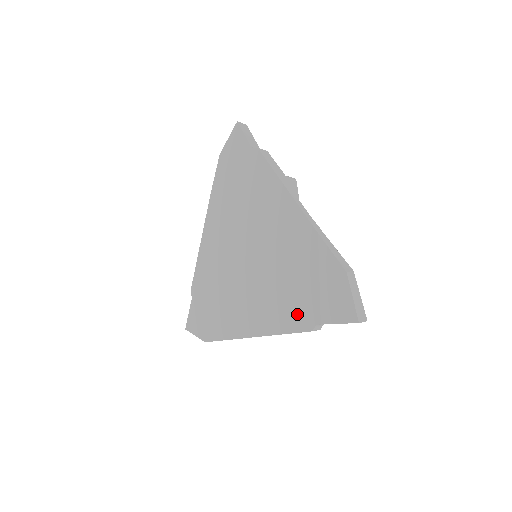
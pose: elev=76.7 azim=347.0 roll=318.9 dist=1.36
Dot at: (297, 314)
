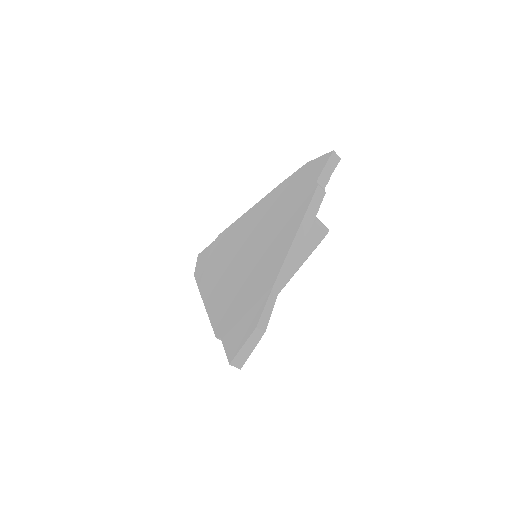
Dot at: (223, 318)
